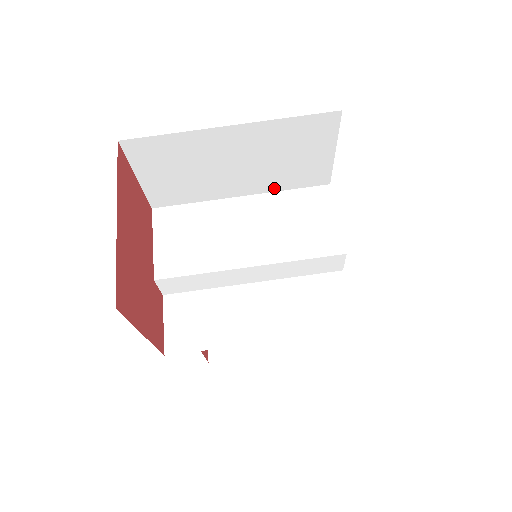
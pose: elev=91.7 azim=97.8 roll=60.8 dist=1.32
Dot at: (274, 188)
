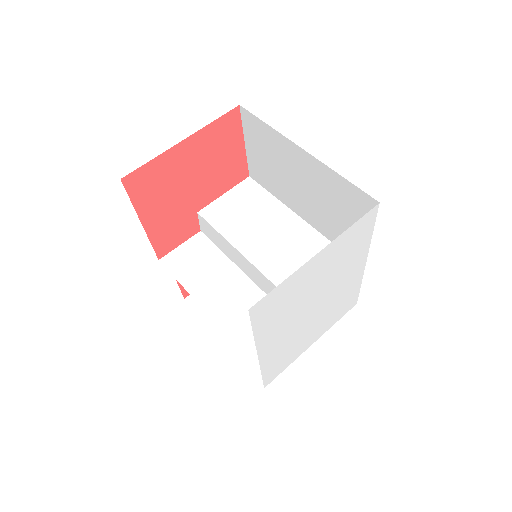
Dot at: (325, 233)
